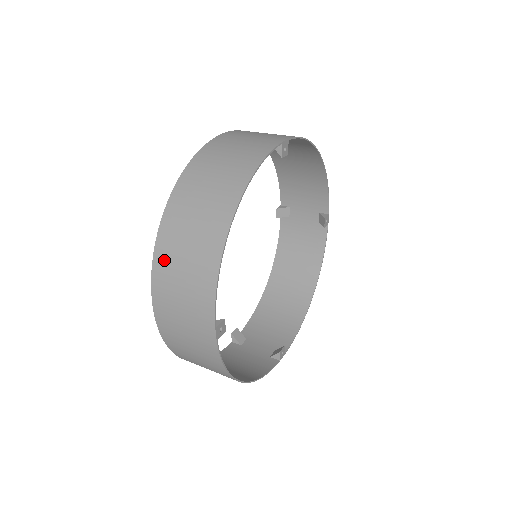
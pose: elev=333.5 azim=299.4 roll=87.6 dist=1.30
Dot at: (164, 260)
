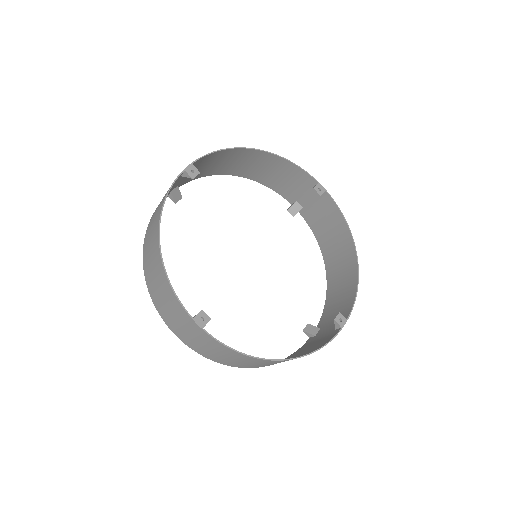
Dot at: (205, 172)
